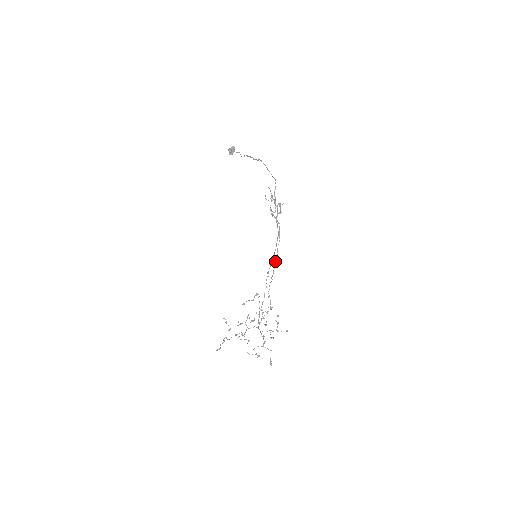
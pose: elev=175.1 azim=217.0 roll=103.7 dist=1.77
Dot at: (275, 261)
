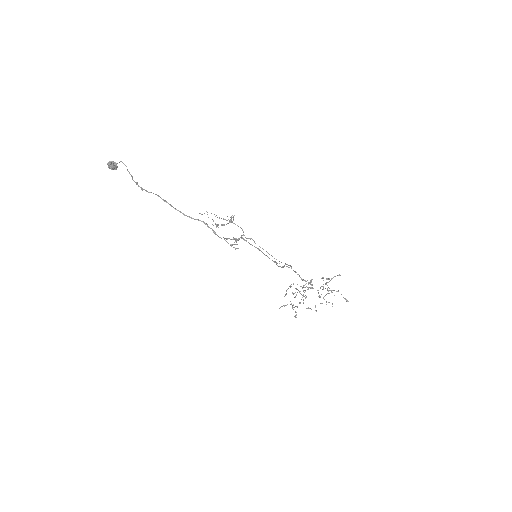
Dot at: occluded
